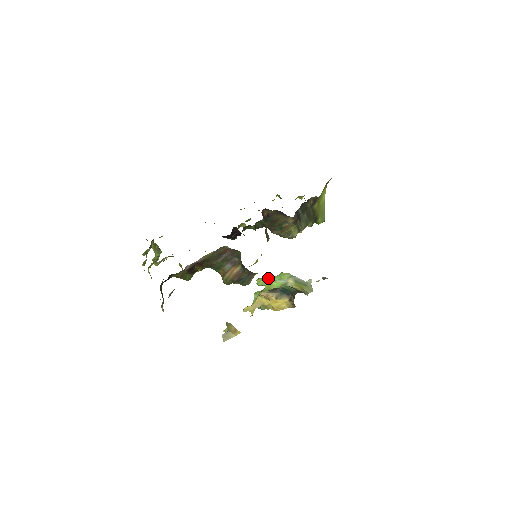
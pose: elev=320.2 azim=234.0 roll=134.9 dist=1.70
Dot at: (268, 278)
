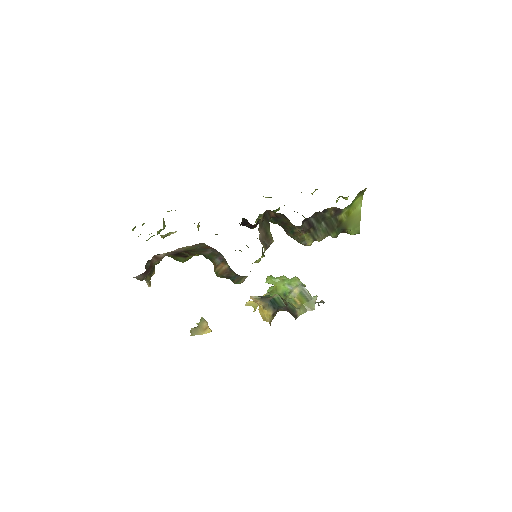
Dot at: (278, 278)
